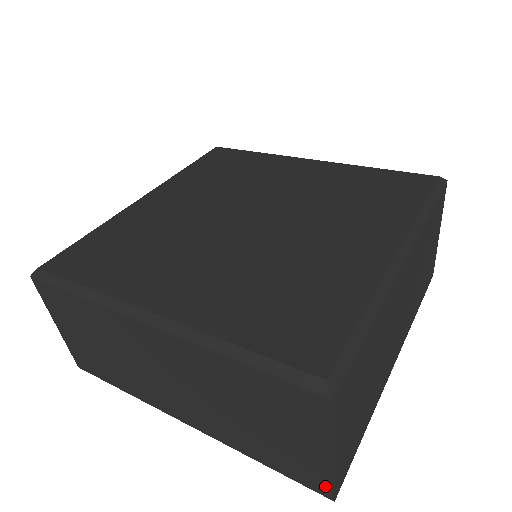
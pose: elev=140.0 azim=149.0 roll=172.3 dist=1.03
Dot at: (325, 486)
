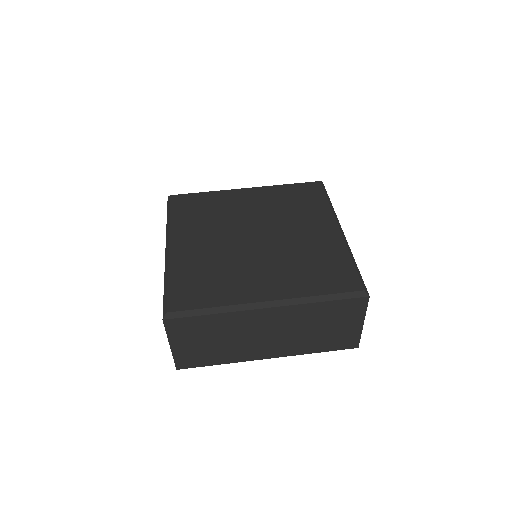
Dot at: occluded
